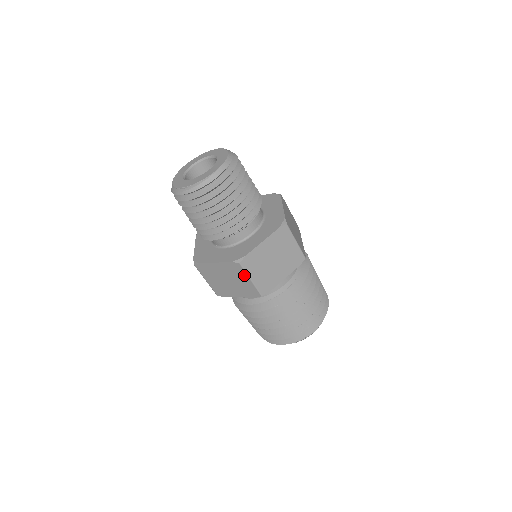
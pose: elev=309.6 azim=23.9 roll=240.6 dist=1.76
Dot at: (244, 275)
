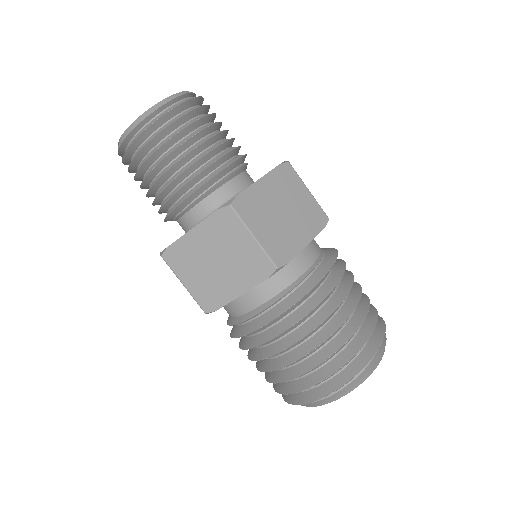
Dot at: (177, 276)
